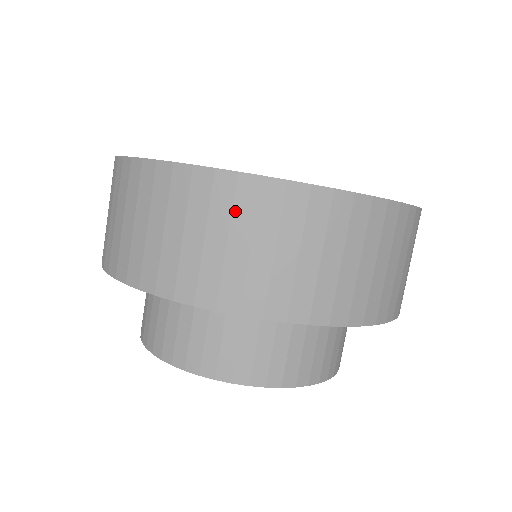
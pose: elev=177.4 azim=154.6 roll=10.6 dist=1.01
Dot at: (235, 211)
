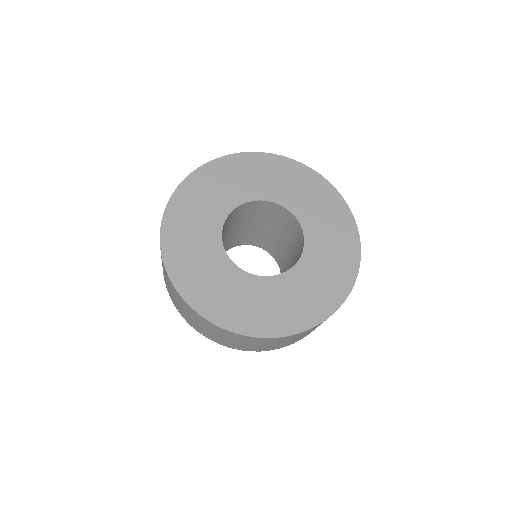
Dot at: (166, 276)
